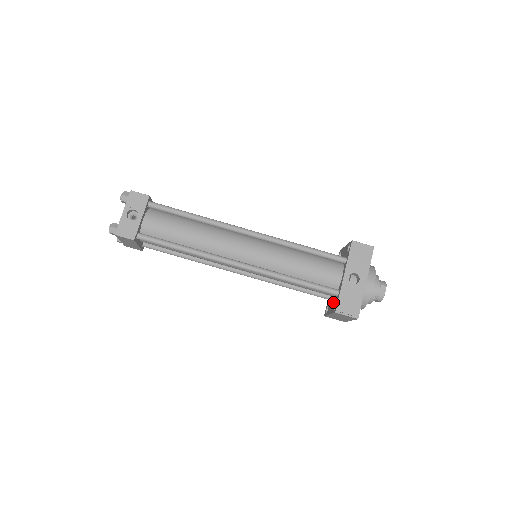
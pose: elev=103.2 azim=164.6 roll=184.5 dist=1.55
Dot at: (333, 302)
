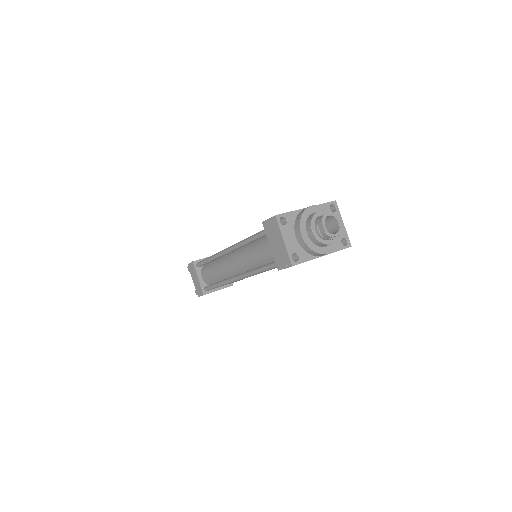
Dot at: occluded
